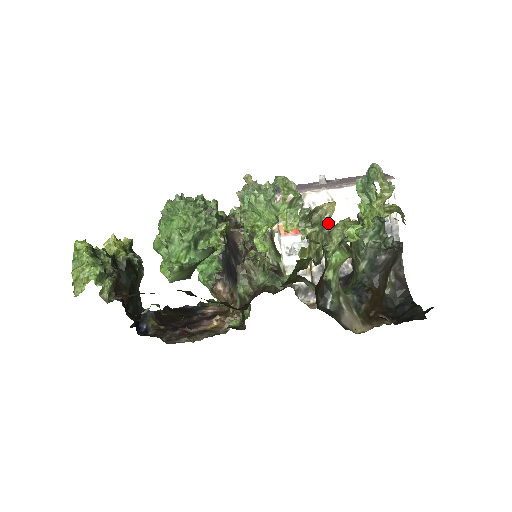
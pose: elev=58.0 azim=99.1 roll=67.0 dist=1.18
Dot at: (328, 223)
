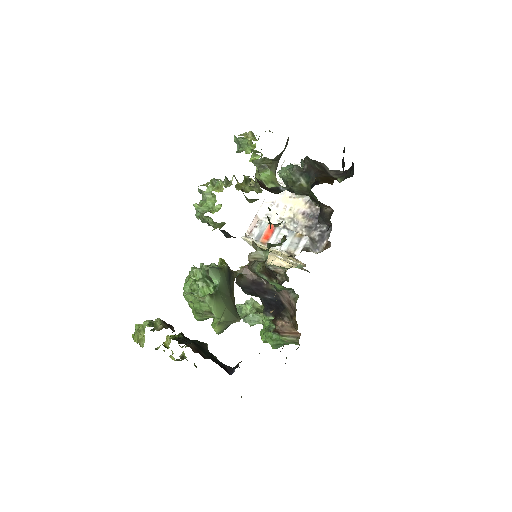
Dot at: (254, 184)
